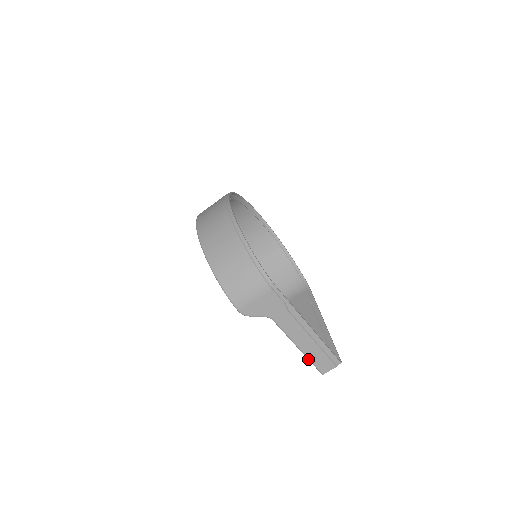
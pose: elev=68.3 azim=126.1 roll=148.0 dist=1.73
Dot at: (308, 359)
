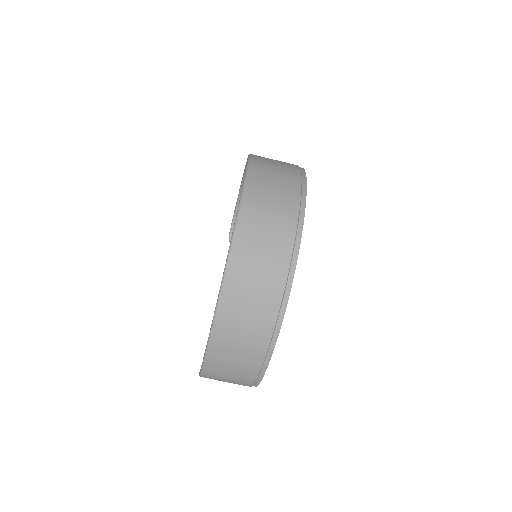
Dot at: occluded
